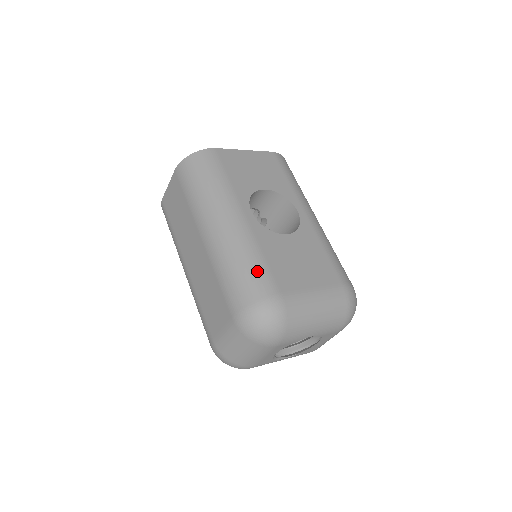
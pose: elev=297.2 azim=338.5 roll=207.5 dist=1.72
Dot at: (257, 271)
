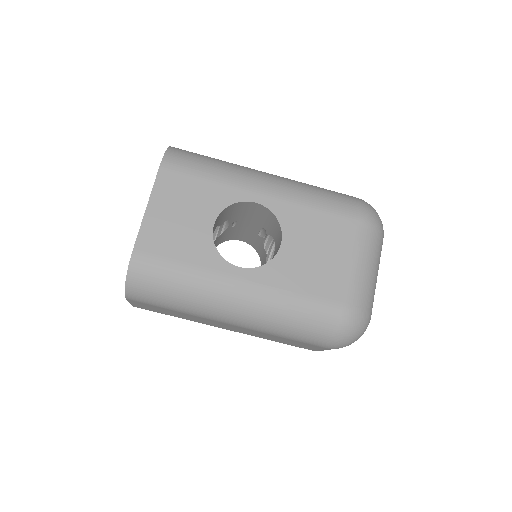
Dot at: (310, 312)
